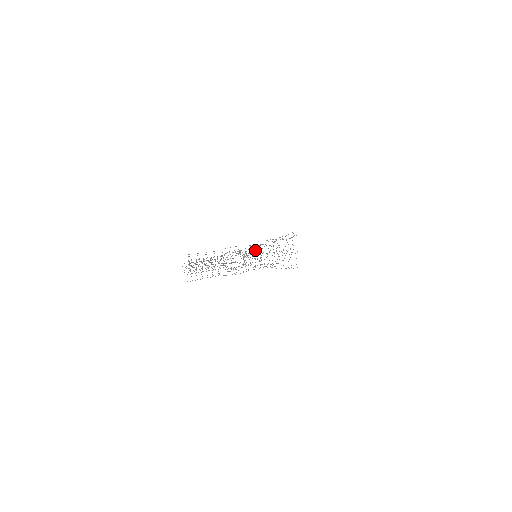
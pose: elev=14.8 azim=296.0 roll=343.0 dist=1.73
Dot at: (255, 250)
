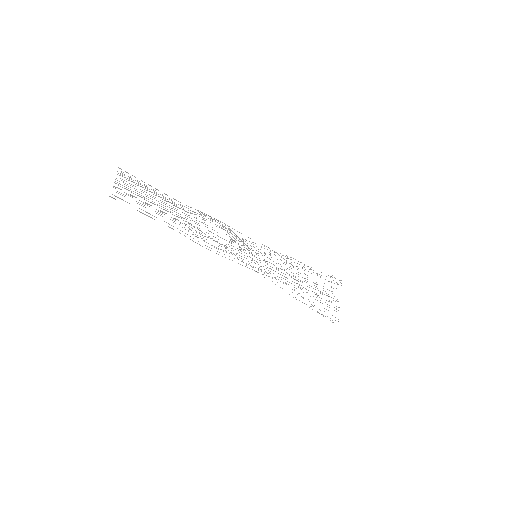
Dot at: occluded
